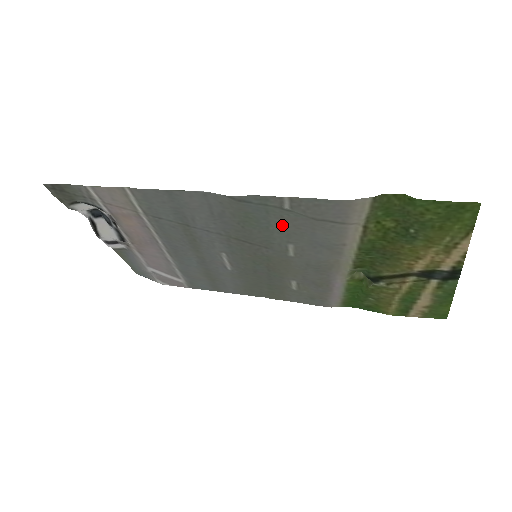
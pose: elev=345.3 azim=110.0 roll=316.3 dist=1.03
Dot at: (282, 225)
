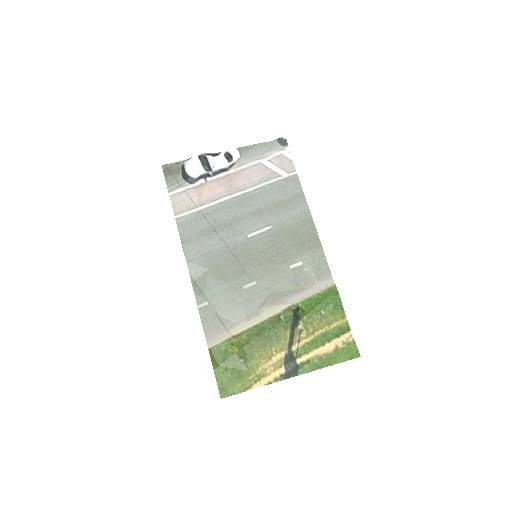
Dot at: (224, 291)
